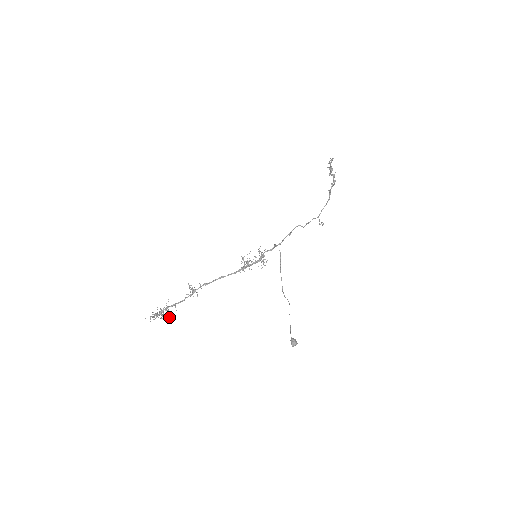
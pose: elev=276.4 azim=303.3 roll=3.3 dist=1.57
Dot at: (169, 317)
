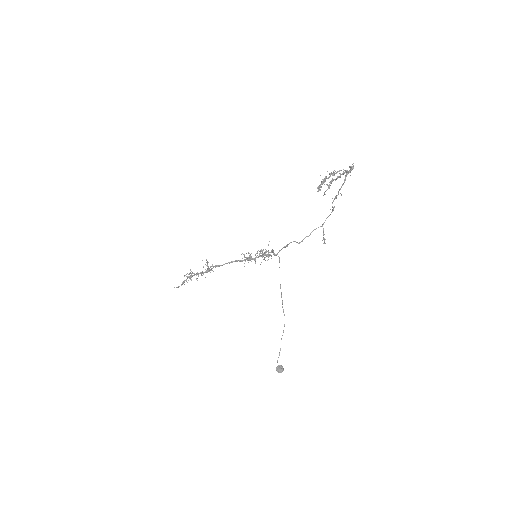
Dot at: (201, 272)
